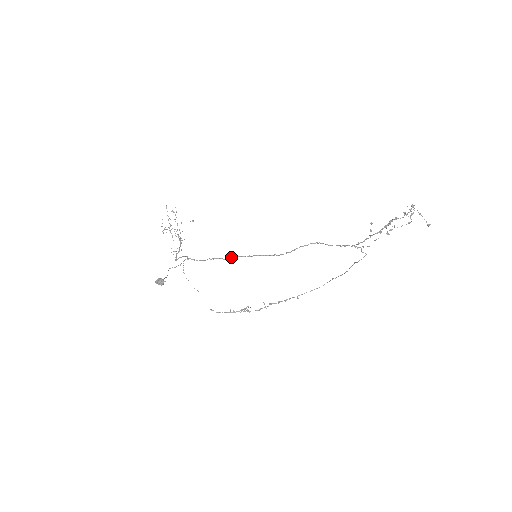
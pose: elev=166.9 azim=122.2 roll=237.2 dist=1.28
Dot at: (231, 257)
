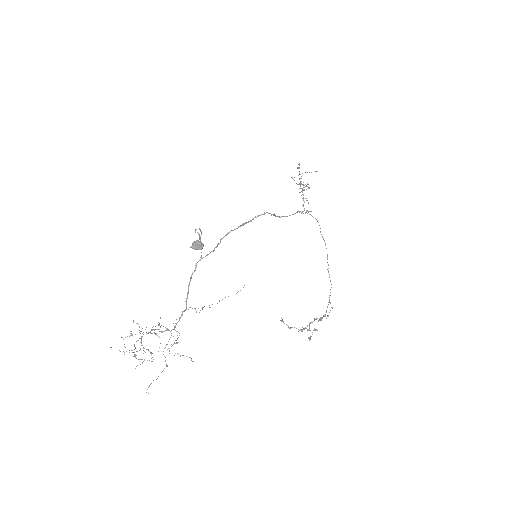
Dot at: (238, 226)
